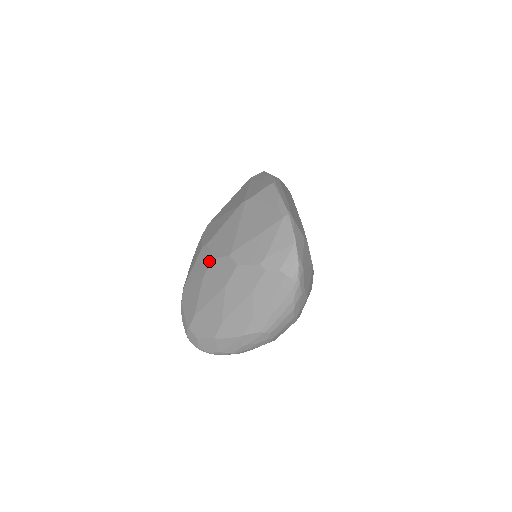
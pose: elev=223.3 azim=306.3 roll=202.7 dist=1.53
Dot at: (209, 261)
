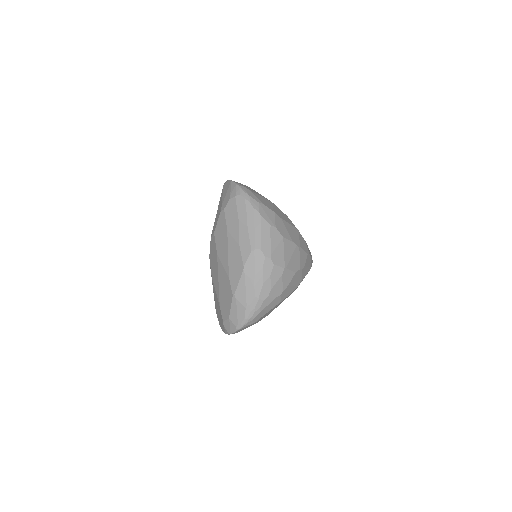
Dot at: occluded
